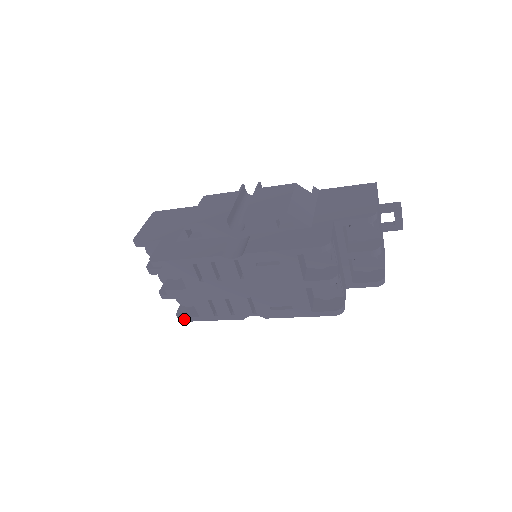
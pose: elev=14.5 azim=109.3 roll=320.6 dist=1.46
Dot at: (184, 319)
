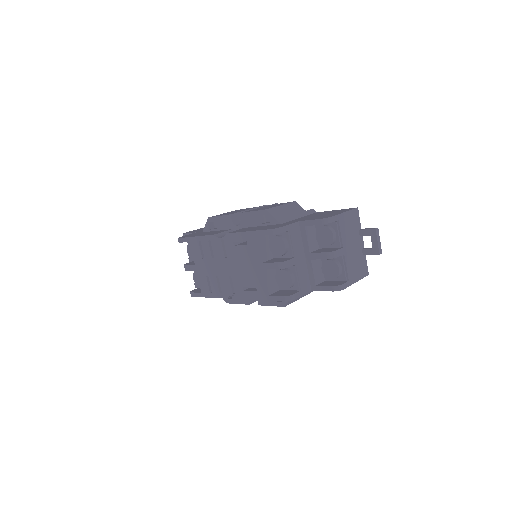
Dot at: (193, 294)
